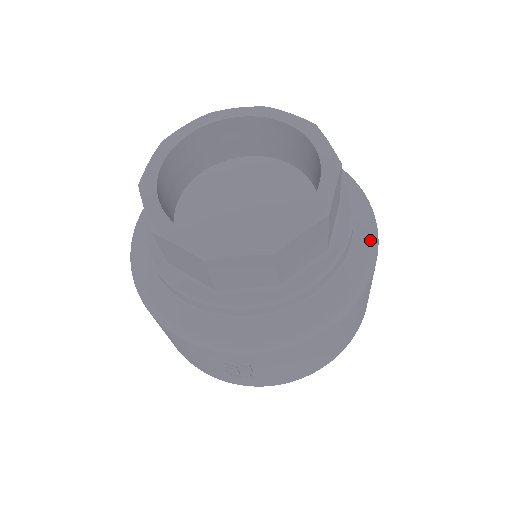
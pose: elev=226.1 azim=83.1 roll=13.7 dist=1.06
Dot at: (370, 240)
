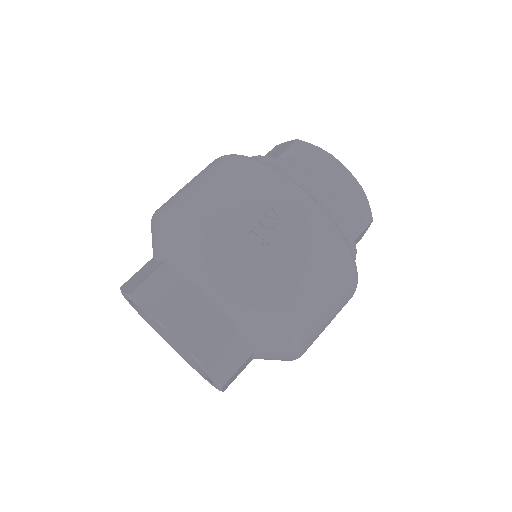
Dot at: occluded
